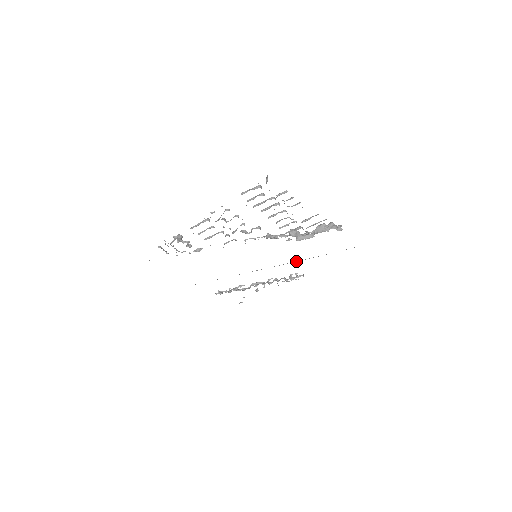
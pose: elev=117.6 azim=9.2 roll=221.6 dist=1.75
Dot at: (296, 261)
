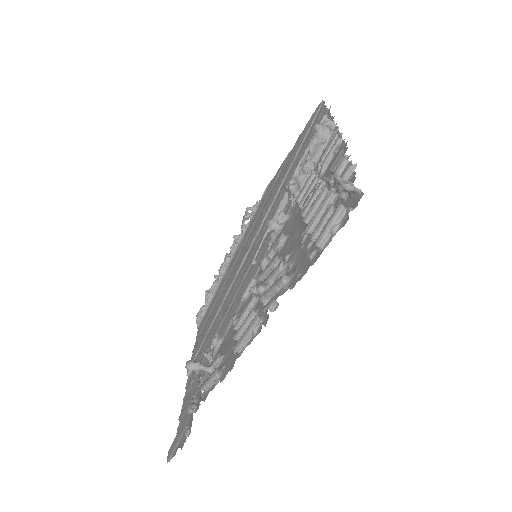
Dot at: (272, 204)
